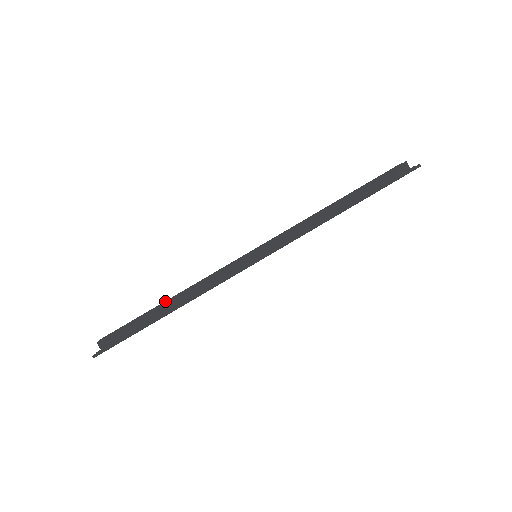
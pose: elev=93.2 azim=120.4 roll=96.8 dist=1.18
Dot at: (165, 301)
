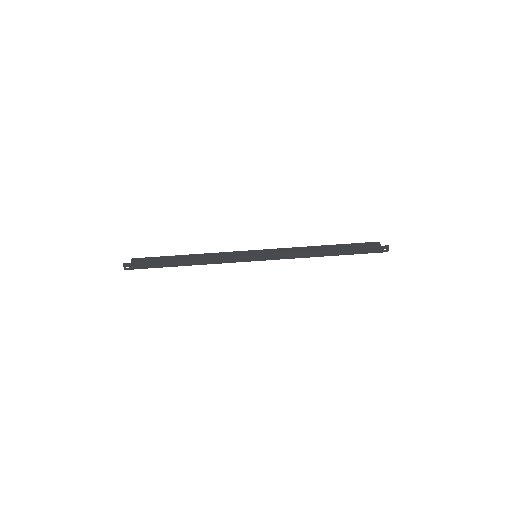
Dot at: occluded
